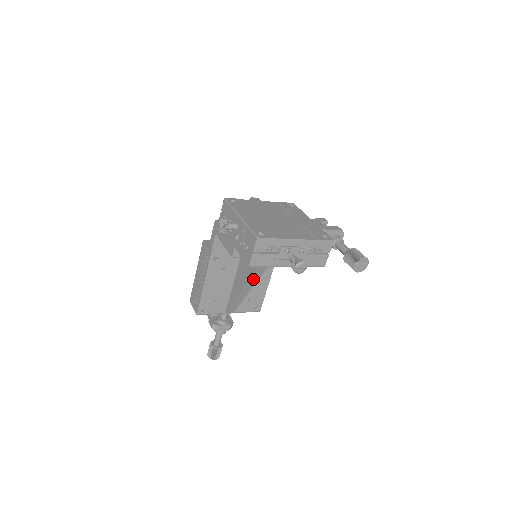
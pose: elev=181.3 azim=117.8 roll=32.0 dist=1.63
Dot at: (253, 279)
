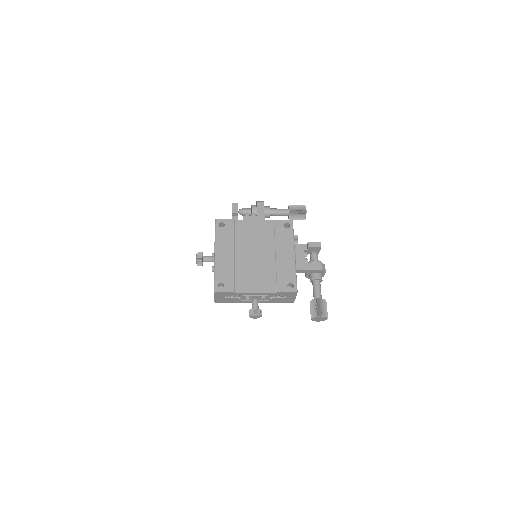
Dot at: occluded
